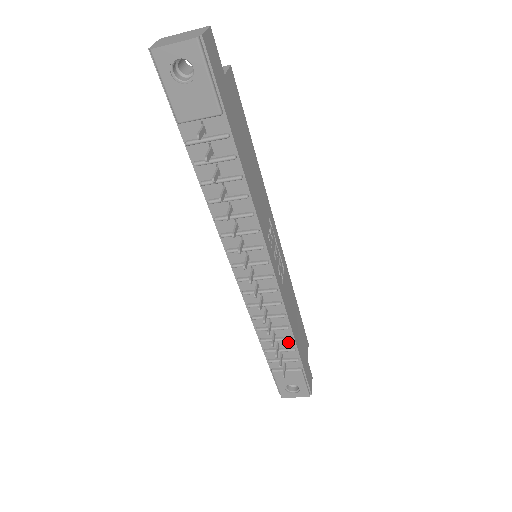
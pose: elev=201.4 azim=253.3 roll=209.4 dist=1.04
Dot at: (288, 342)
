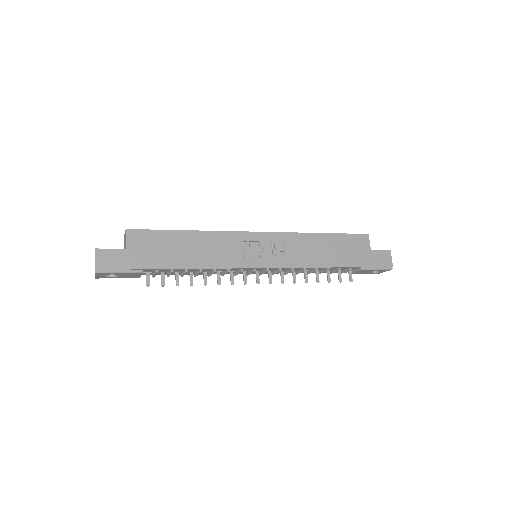
Dot at: (331, 268)
